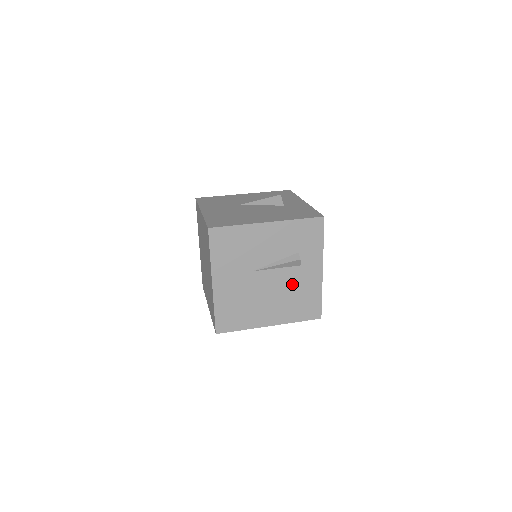
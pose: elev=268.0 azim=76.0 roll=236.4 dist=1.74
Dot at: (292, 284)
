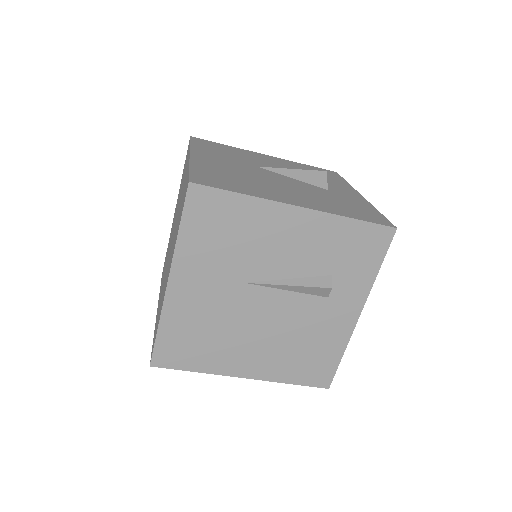
Dot at: (302, 323)
